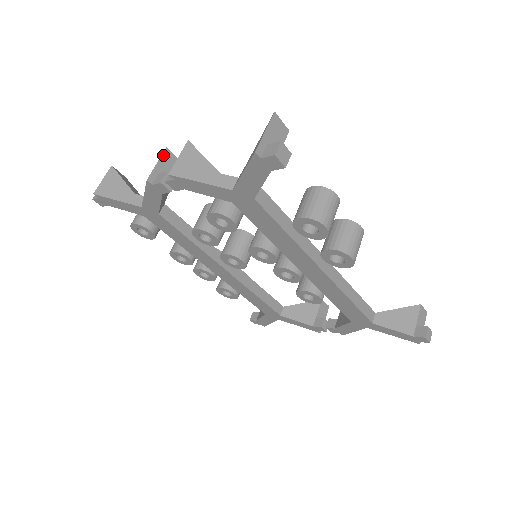
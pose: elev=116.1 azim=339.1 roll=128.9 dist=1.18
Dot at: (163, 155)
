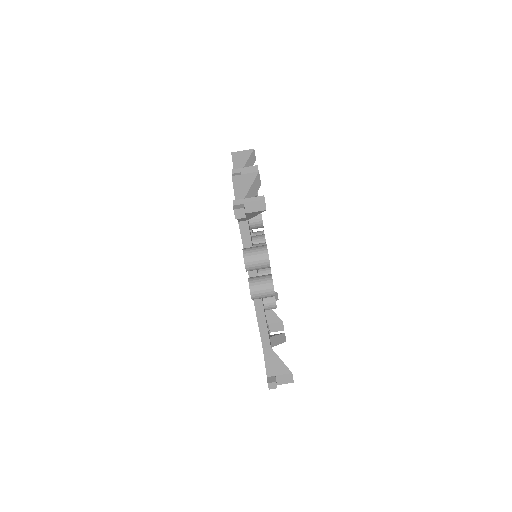
Dot at: (252, 167)
